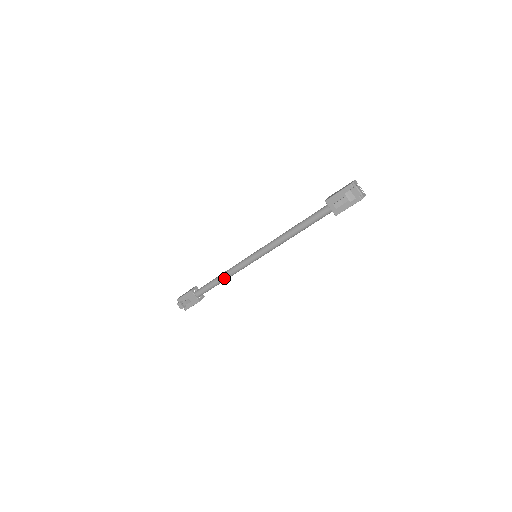
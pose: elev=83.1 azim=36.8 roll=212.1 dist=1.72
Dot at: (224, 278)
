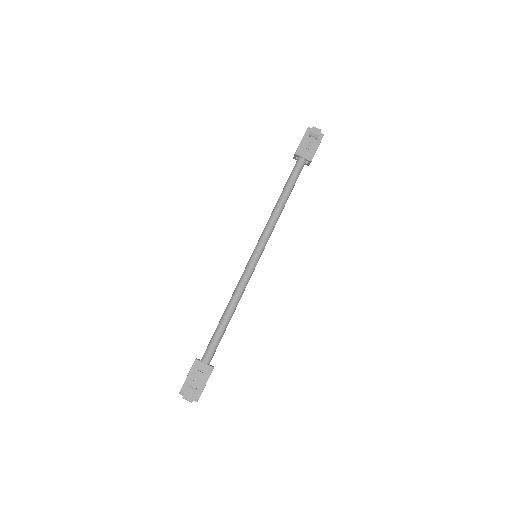
Dot at: (232, 308)
